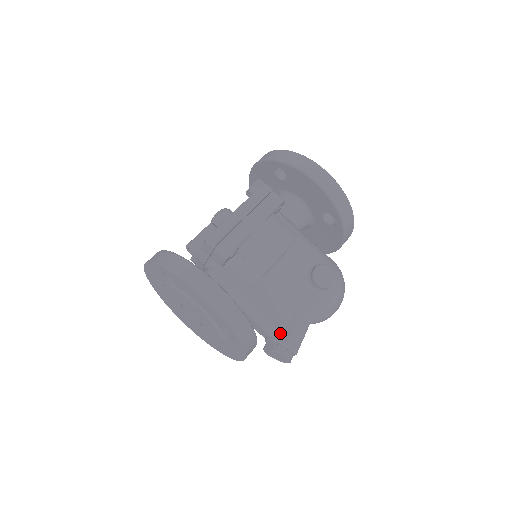
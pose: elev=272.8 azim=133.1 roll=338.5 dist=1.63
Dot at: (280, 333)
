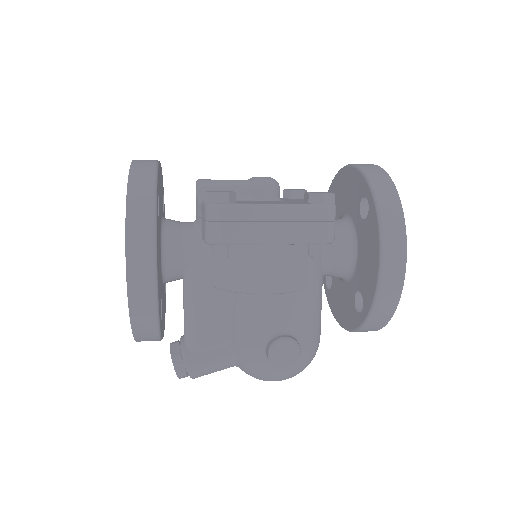
Dot at: (194, 351)
